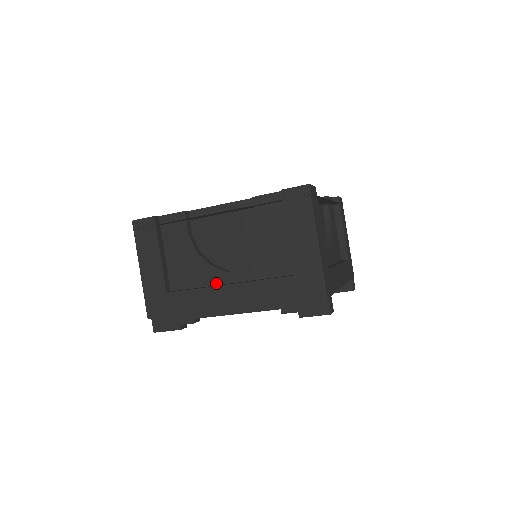
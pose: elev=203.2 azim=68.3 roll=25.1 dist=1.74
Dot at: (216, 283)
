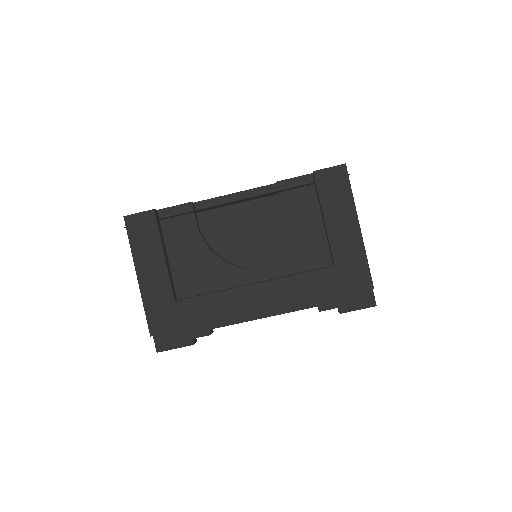
Dot at: (236, 284)
